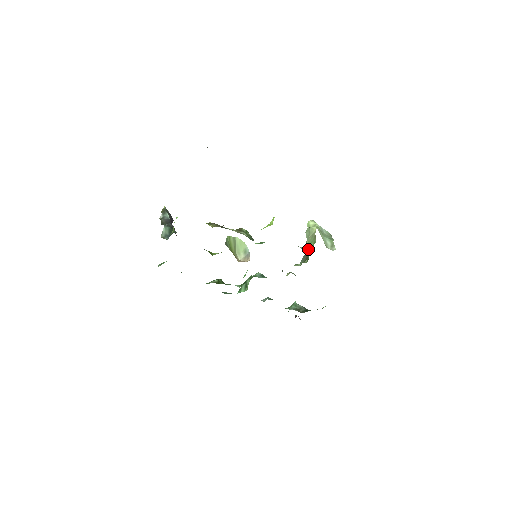
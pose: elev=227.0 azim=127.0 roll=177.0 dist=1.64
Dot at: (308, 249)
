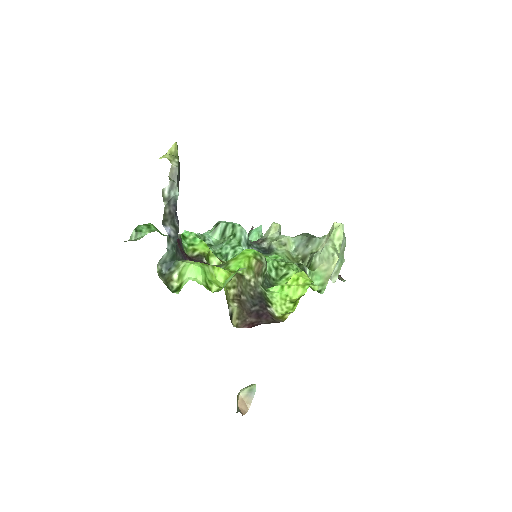
Dot at: (313, 239)
